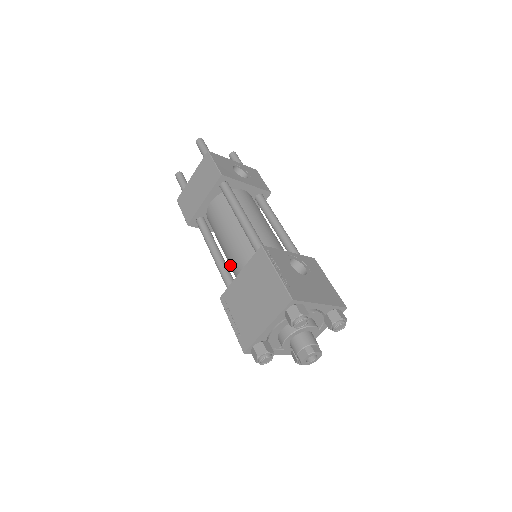
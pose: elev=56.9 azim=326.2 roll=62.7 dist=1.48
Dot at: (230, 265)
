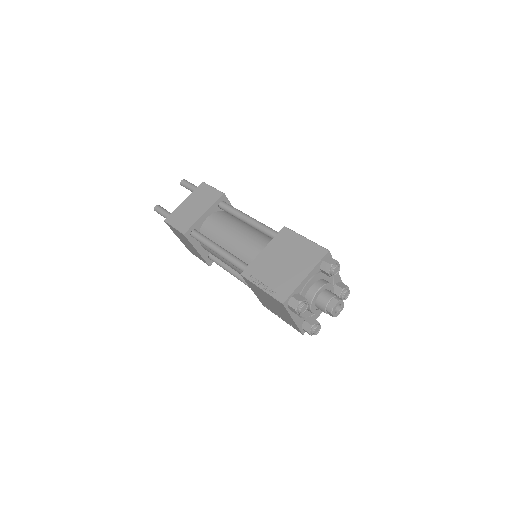
Dot at: (238, 257)
